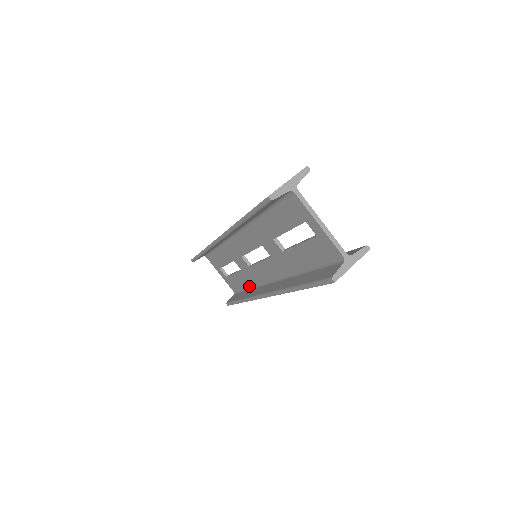
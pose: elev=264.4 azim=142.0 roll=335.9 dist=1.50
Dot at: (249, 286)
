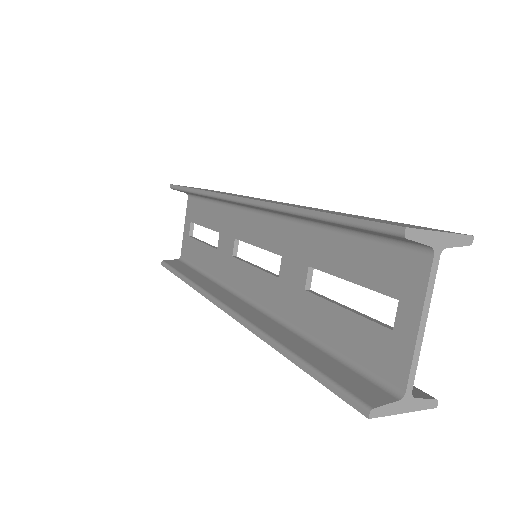
Dot at: (207, 271)
